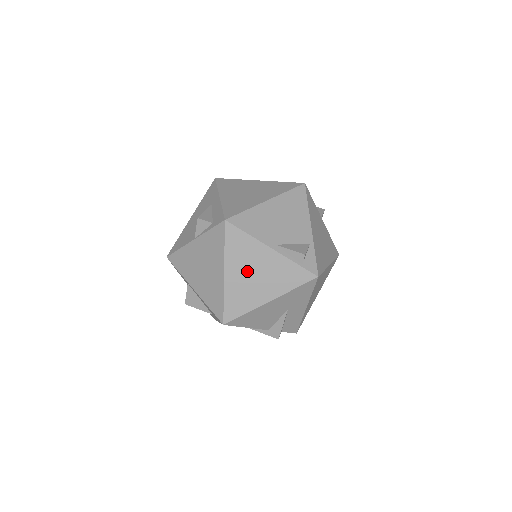
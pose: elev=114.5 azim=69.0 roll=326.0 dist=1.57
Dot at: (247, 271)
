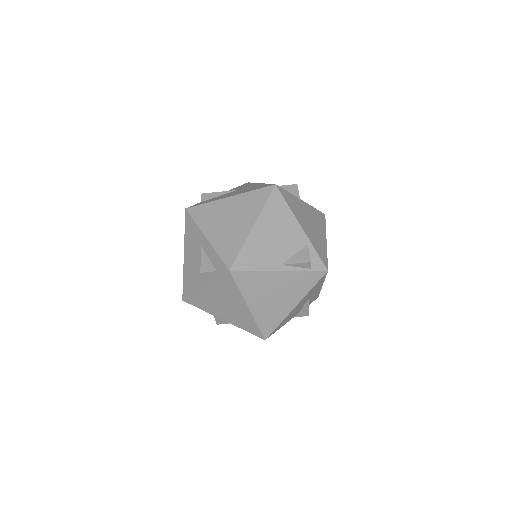
Dot at: (267, 296)
